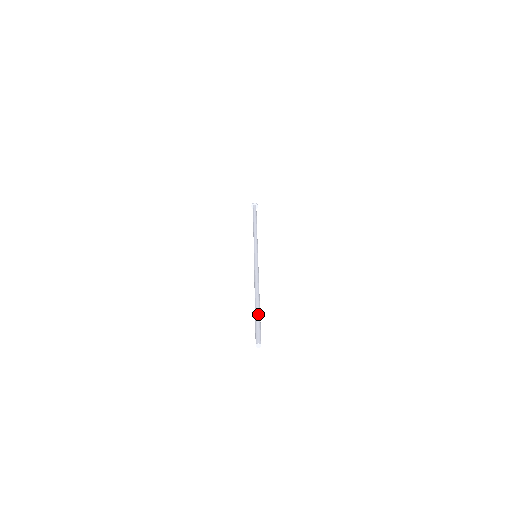
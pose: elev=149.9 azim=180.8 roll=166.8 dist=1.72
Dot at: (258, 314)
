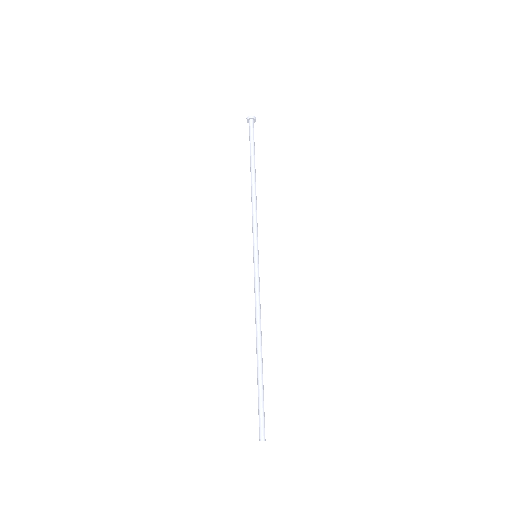
Dot at: (263, 387)
